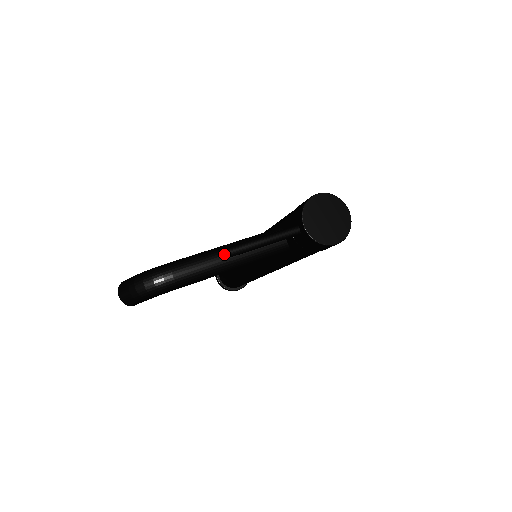
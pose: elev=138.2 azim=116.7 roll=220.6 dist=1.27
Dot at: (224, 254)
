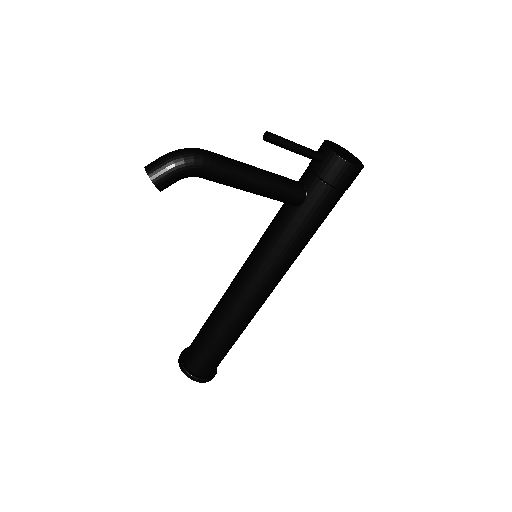
Dot at: (253, 166)
